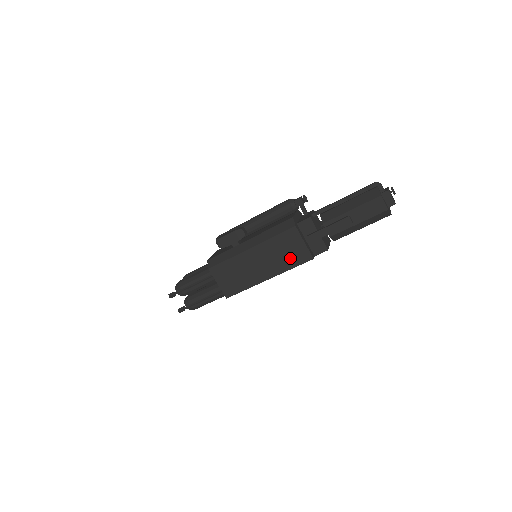
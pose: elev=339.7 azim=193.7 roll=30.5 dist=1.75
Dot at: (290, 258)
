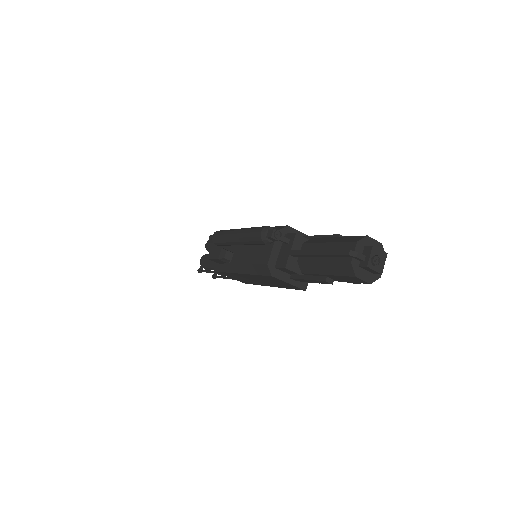
Dot at: (282, 285)
